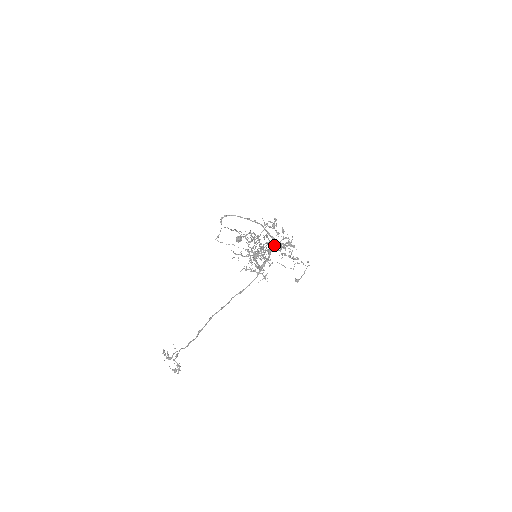
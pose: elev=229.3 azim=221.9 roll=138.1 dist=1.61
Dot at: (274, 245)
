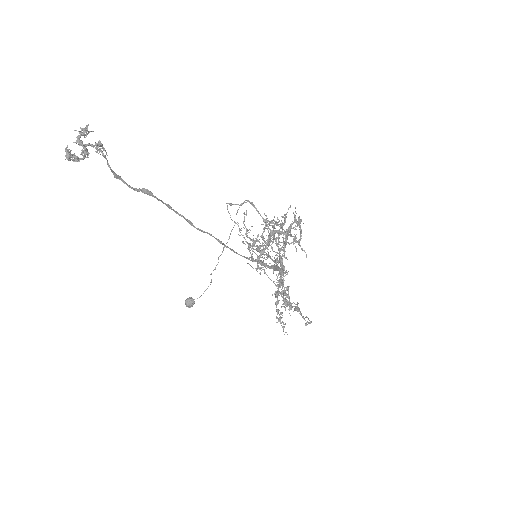
Dot at: occluded
